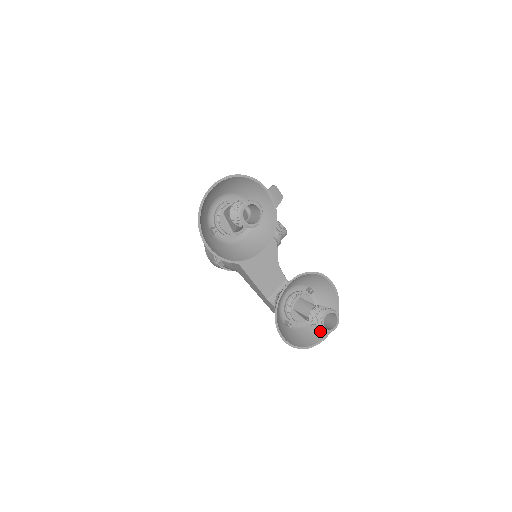
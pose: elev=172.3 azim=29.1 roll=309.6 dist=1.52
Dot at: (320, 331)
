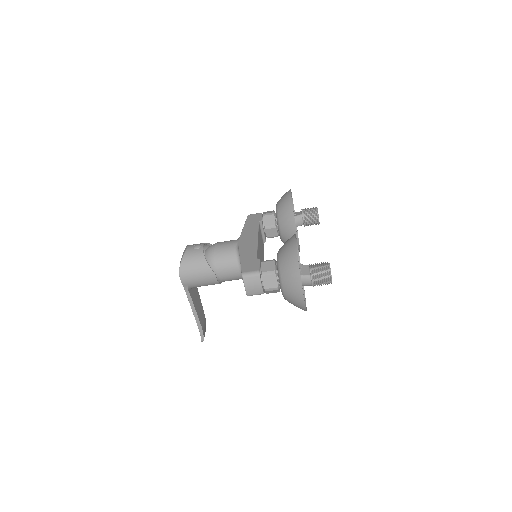
Dot at: (296, 291)
